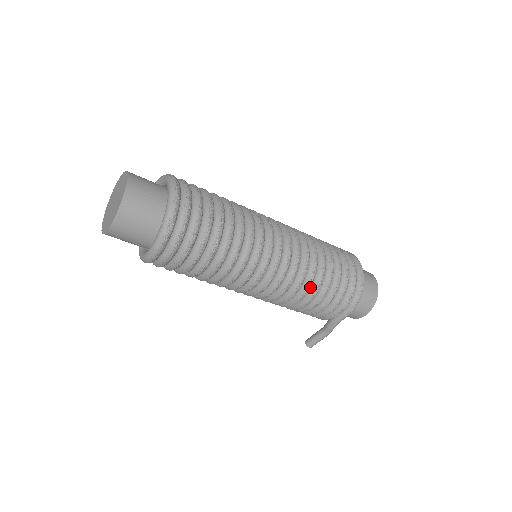
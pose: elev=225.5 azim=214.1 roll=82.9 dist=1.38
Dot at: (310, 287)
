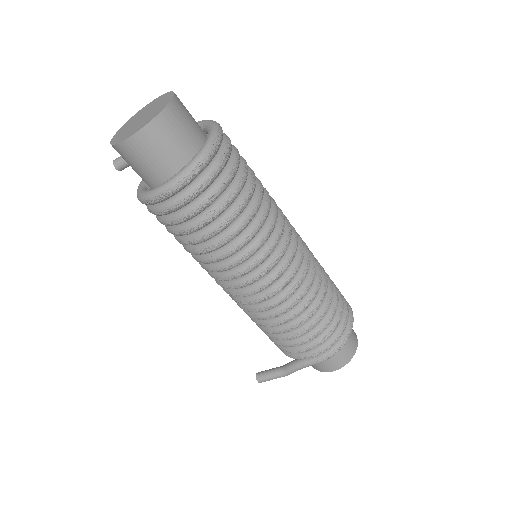
Dot at: (300, 314)
